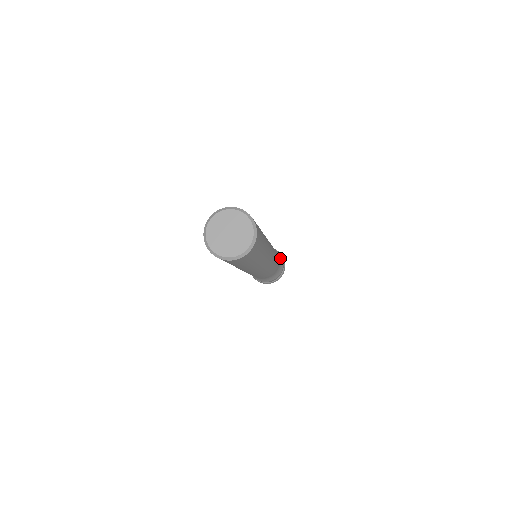
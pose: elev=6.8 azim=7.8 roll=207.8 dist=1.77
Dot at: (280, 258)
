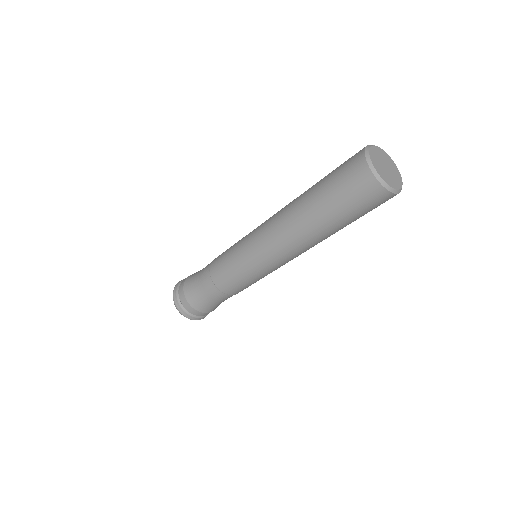
Dot at: occluded
